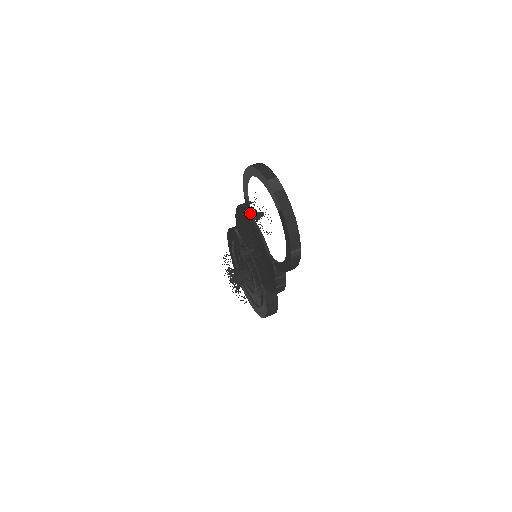
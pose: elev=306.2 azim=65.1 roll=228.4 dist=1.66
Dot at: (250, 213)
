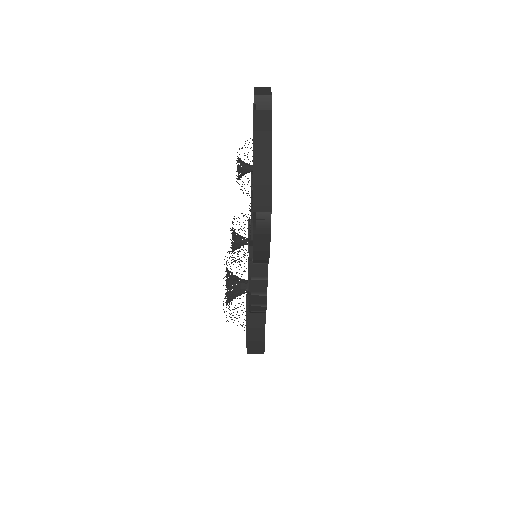
Dot at: occluded
